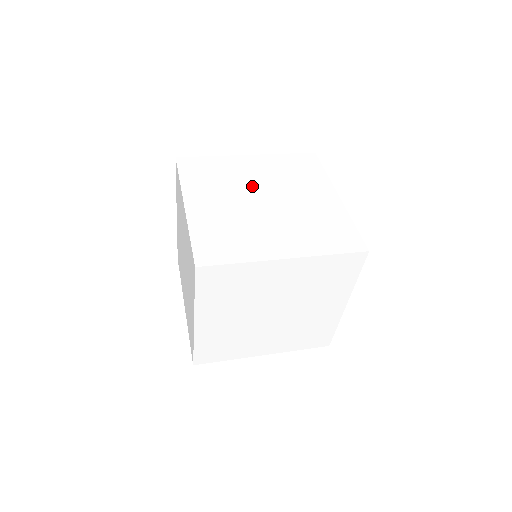
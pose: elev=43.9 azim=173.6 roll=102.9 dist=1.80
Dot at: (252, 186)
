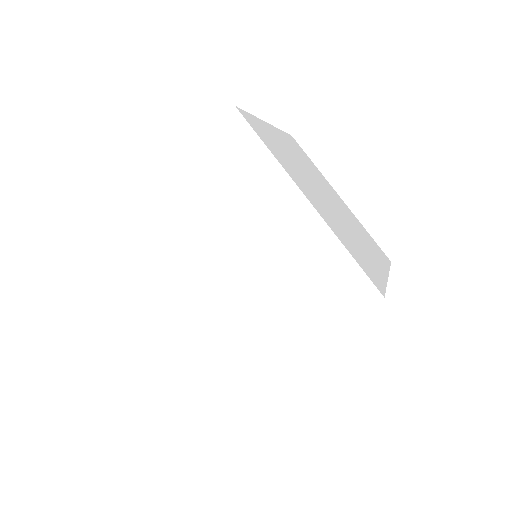
Dot at: (308, 175)
